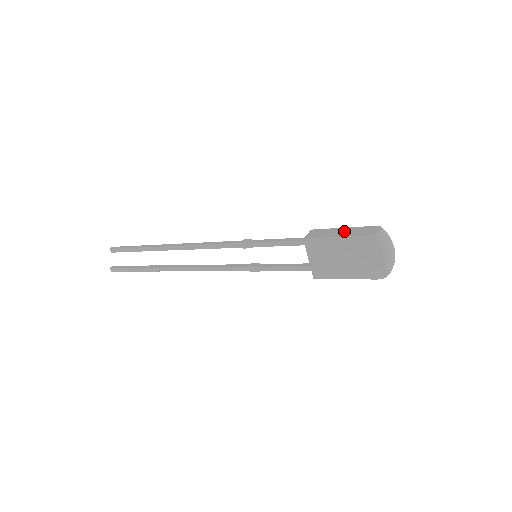
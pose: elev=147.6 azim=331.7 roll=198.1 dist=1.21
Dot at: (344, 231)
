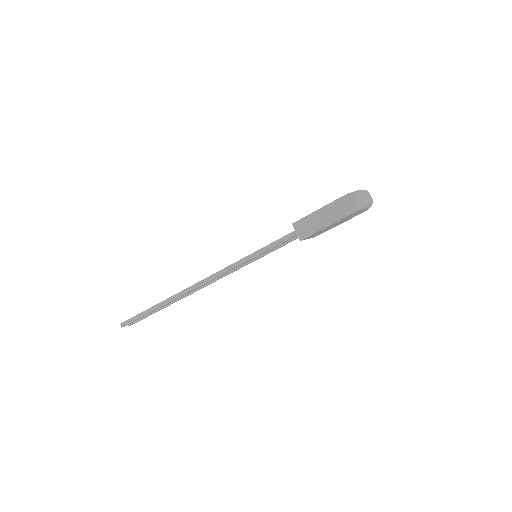
Dot at: (326, 215)
